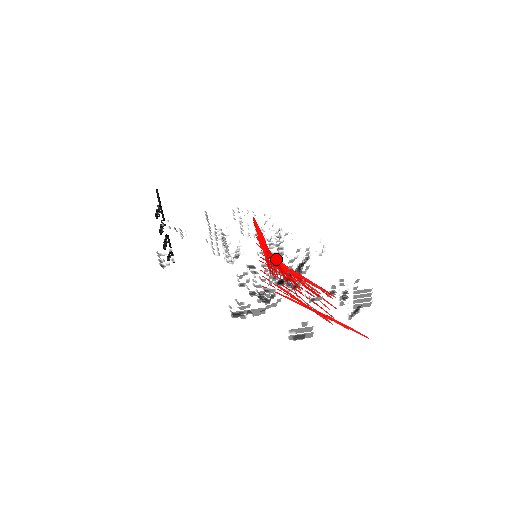
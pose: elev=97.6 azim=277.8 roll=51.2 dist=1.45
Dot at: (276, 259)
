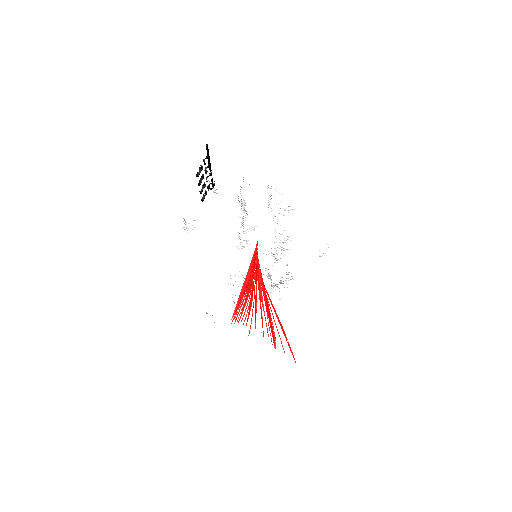
Dot at: (259, 283)
